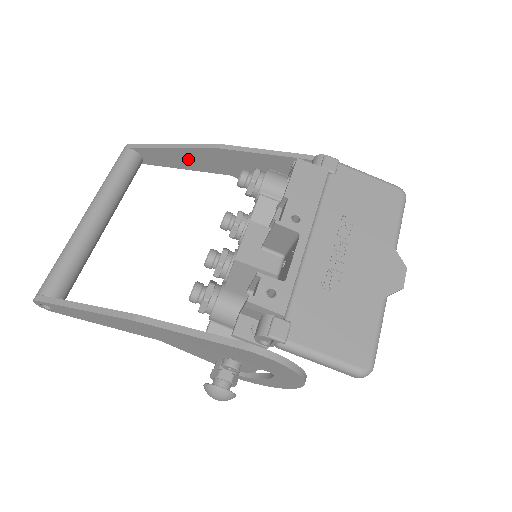
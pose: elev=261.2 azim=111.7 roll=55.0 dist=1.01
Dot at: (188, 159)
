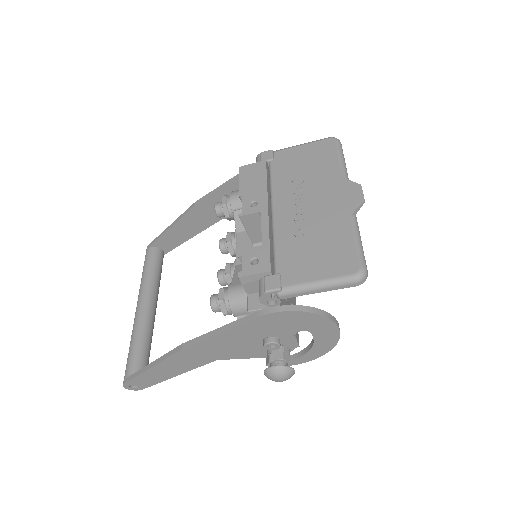
Dot at: (188, 228)
